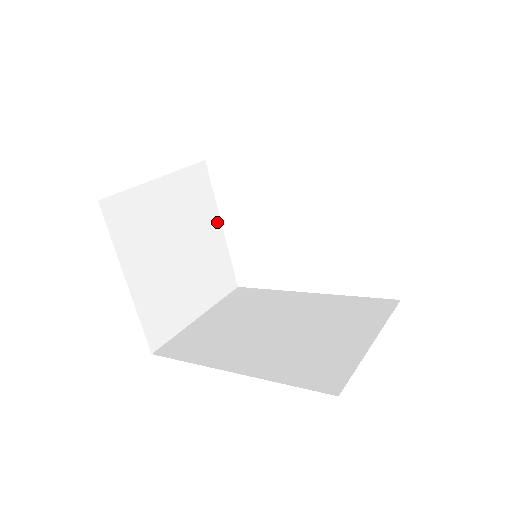
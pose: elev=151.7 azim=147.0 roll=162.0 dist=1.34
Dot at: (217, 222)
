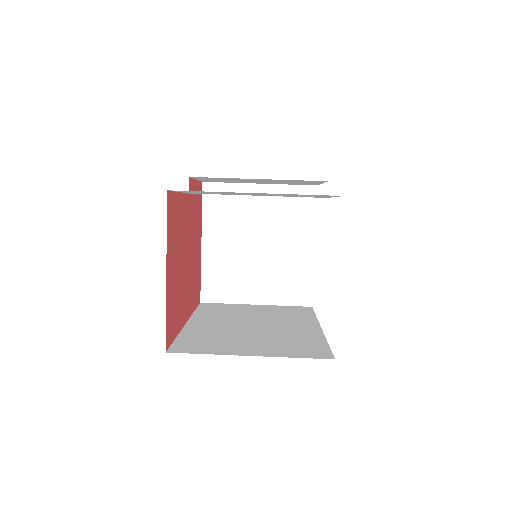
Dot at: (310, 241)
